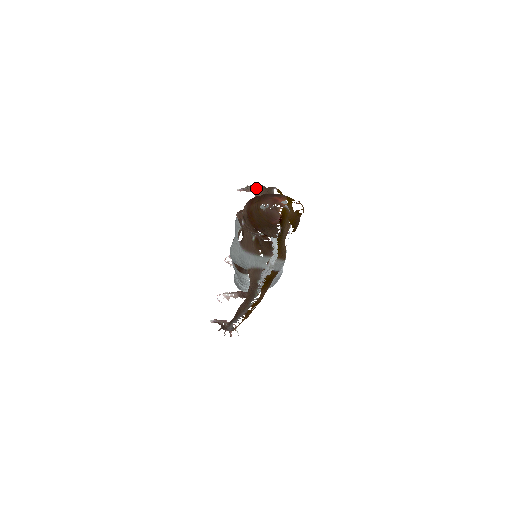
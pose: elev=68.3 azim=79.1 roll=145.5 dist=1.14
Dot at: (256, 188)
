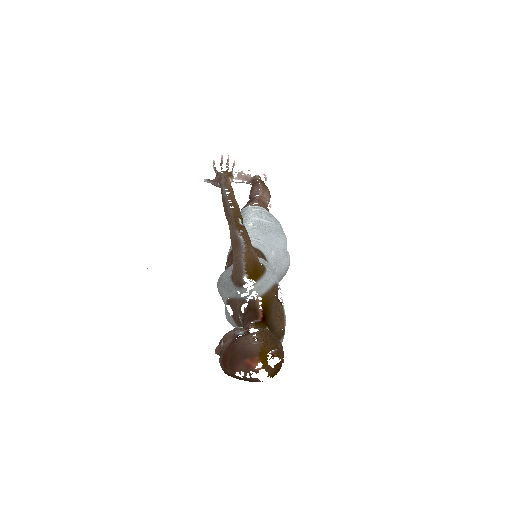
Dot at: (224, 211)
